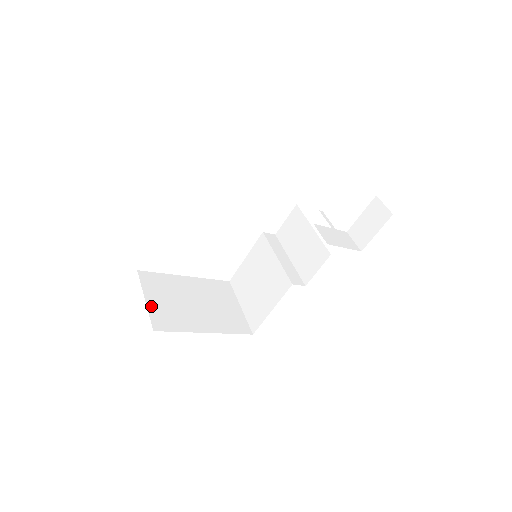
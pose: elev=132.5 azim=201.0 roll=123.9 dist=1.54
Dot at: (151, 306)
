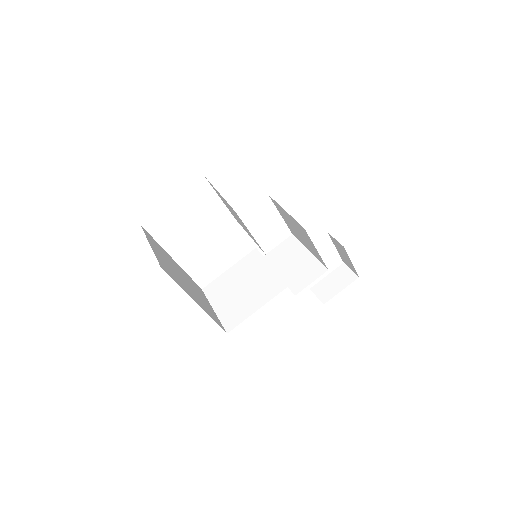
Dot at: (155, 252)
